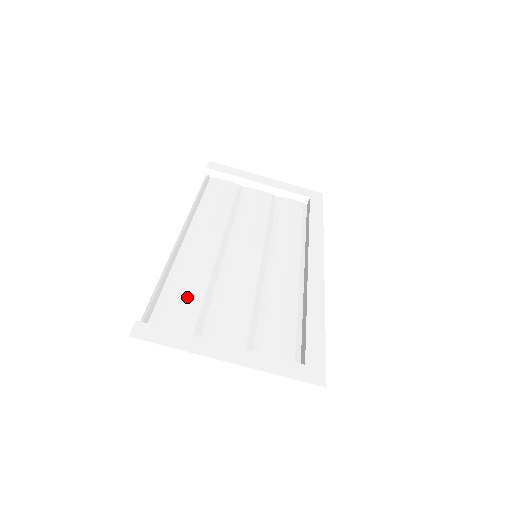
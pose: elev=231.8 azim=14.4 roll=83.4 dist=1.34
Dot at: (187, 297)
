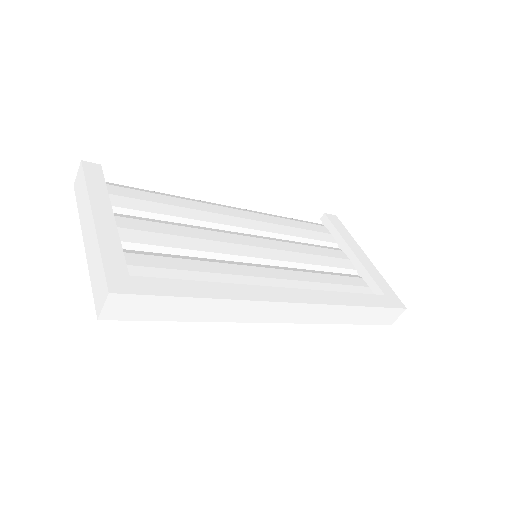
Dot at: (157, 203)
